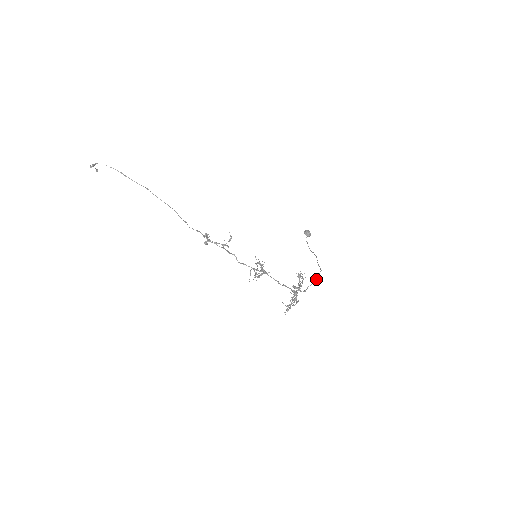
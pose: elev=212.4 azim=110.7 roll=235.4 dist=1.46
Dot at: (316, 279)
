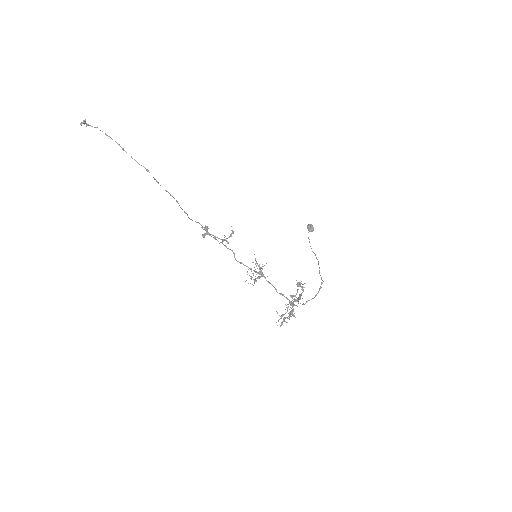
Dot at: (317, 293)
